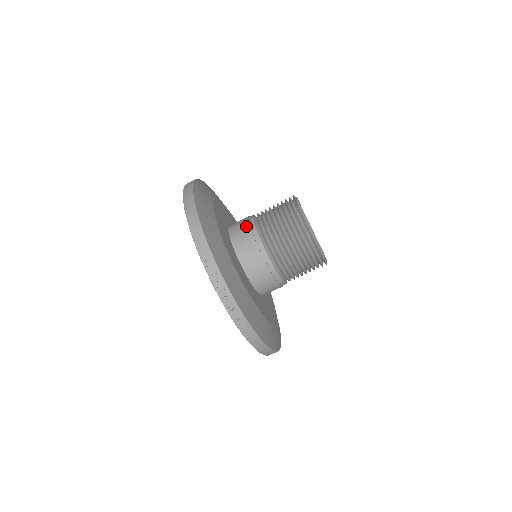
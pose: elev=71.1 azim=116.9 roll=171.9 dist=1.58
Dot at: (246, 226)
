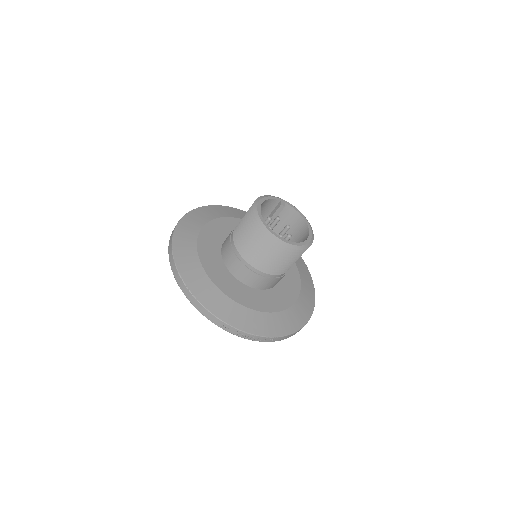
Dot at: (233, 257)
